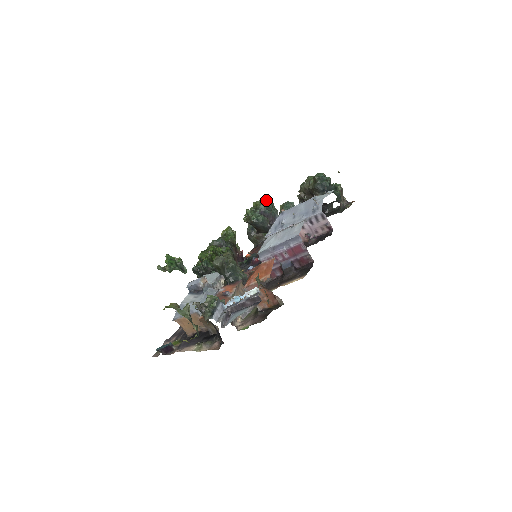
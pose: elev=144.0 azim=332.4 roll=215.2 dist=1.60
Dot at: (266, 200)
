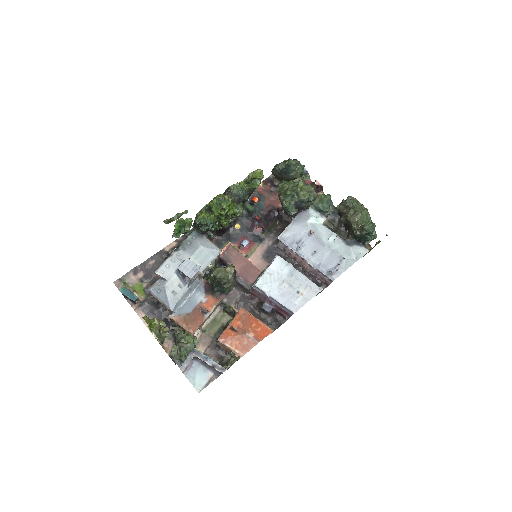
Dot at: (313, 190)
